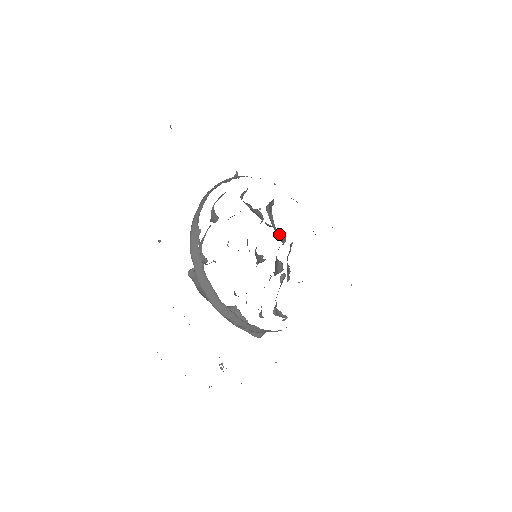
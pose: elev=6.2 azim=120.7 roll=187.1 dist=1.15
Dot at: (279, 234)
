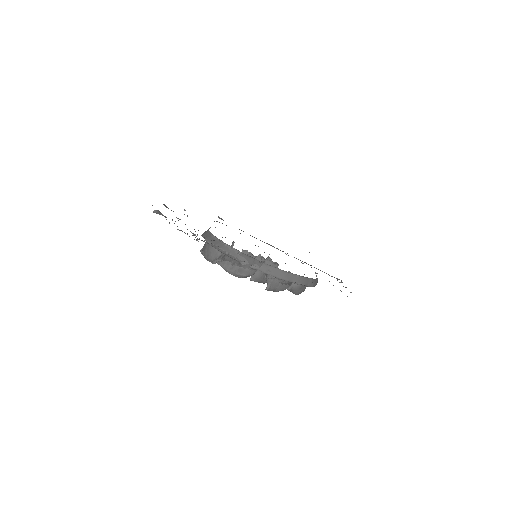
Dot at: occluded
